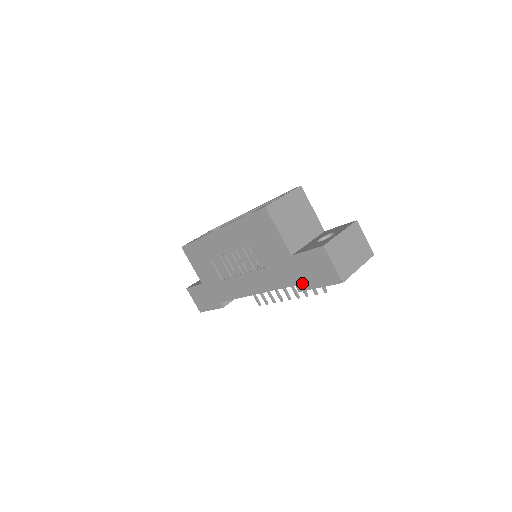
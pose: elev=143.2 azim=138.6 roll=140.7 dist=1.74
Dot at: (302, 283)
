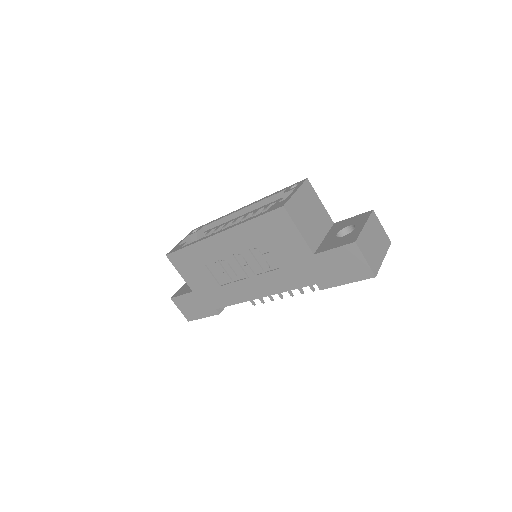
Dot at: (325, 281)
